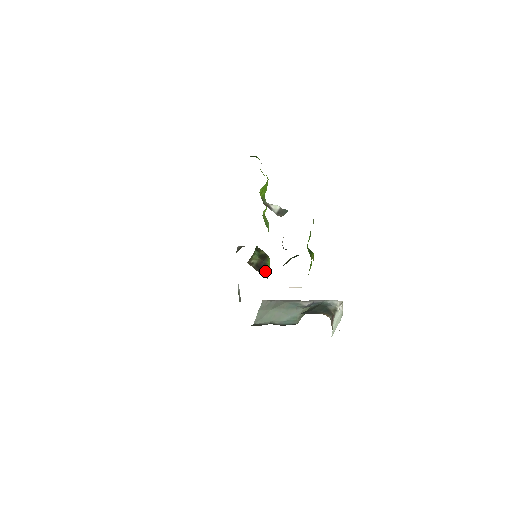
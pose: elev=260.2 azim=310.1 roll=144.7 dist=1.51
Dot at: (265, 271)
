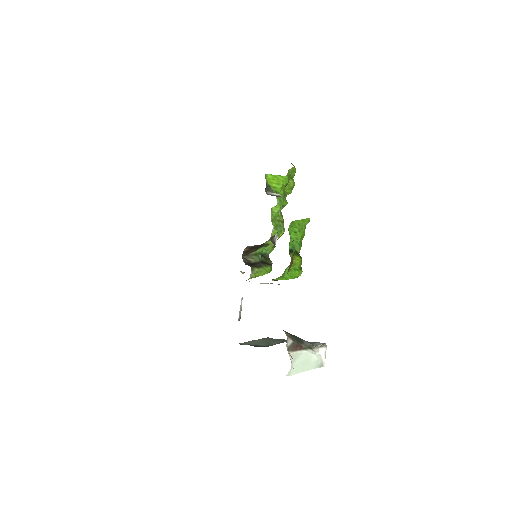
Dot at: (253, 268)
